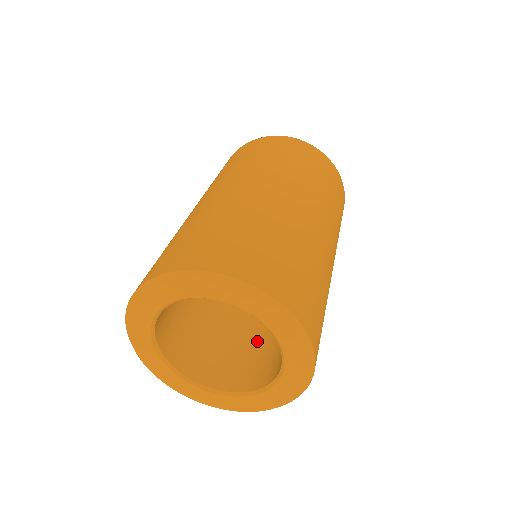
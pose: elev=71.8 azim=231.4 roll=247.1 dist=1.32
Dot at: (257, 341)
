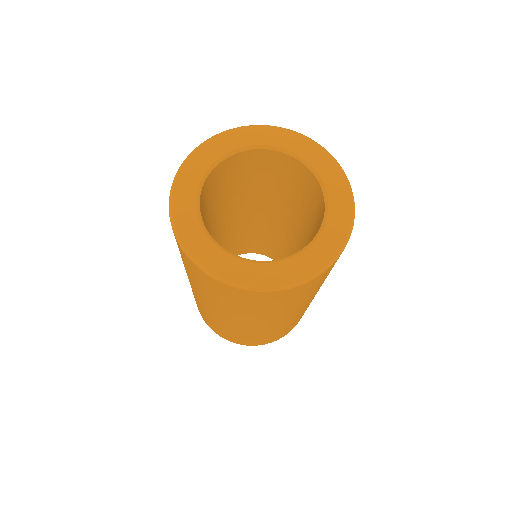
Dot at: occluded
